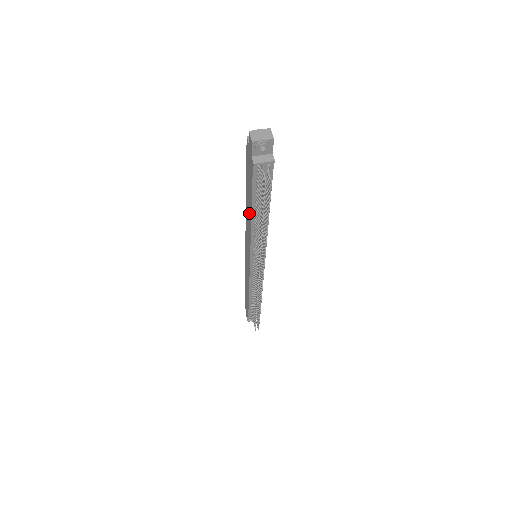
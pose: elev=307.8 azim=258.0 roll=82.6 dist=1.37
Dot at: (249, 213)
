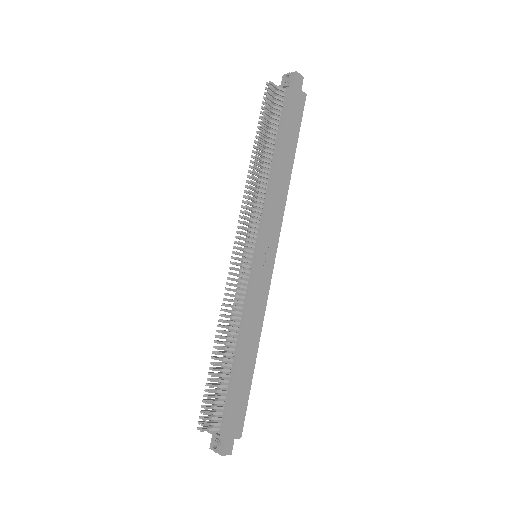
Dot at: occluded
